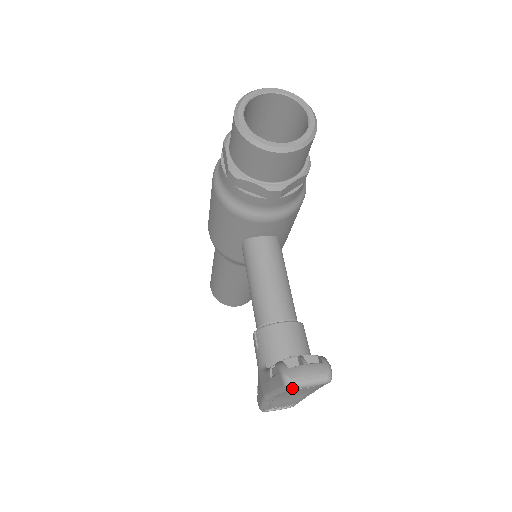
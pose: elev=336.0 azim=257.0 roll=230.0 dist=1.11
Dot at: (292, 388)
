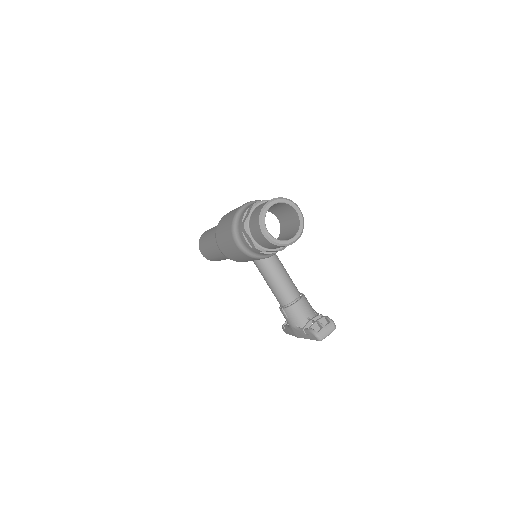
Dot at: occluded
